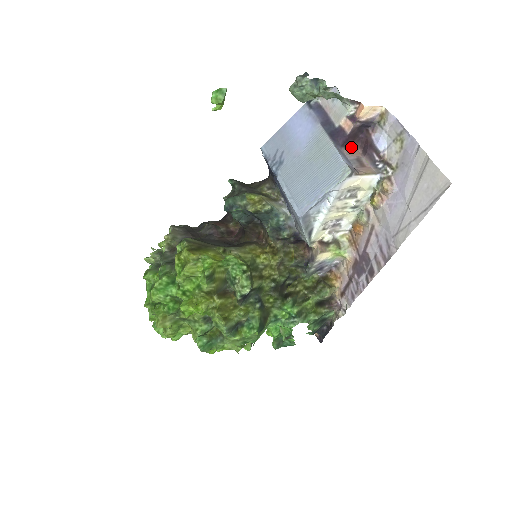
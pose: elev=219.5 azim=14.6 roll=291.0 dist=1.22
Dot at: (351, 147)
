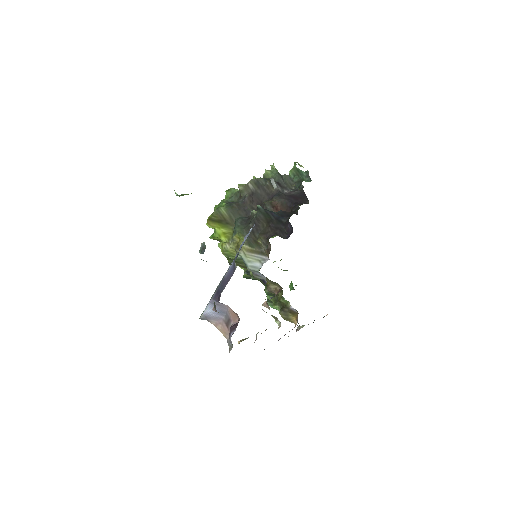
Dot at: occluded
